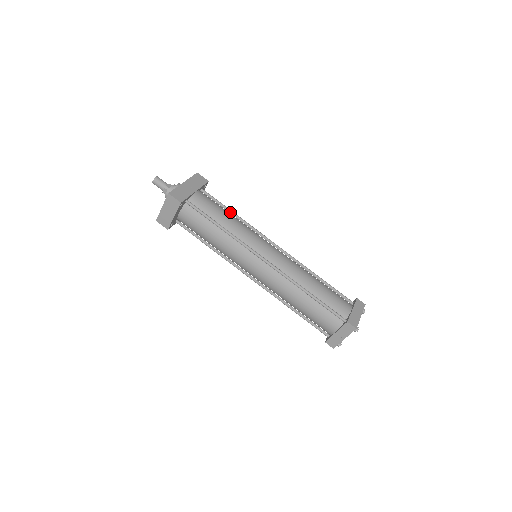
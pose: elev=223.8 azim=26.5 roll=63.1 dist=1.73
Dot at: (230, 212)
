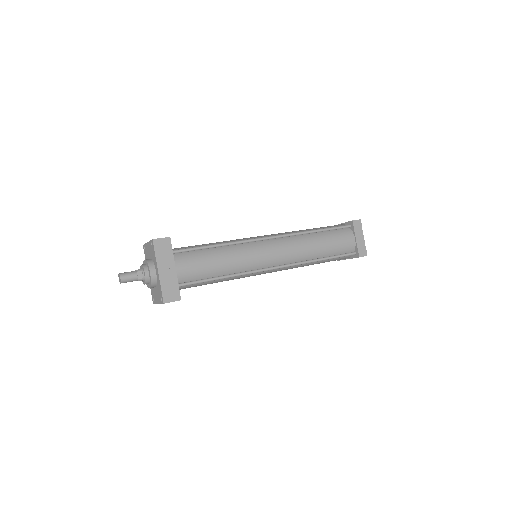
Dot at: (213, 248)
